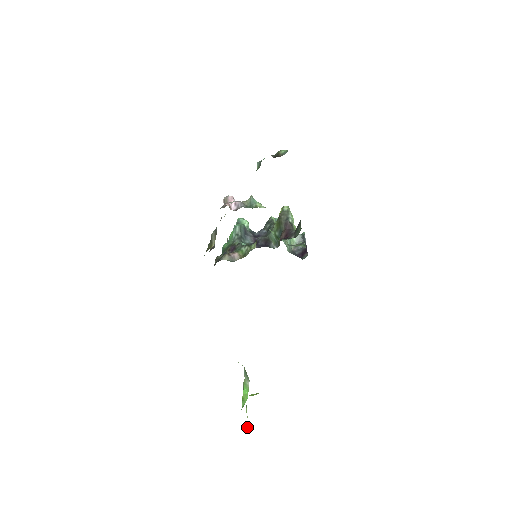
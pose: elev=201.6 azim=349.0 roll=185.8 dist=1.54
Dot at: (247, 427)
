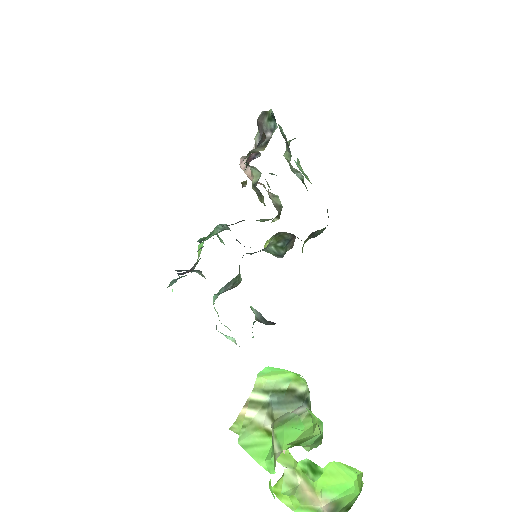
Dot at: (337, 508)
